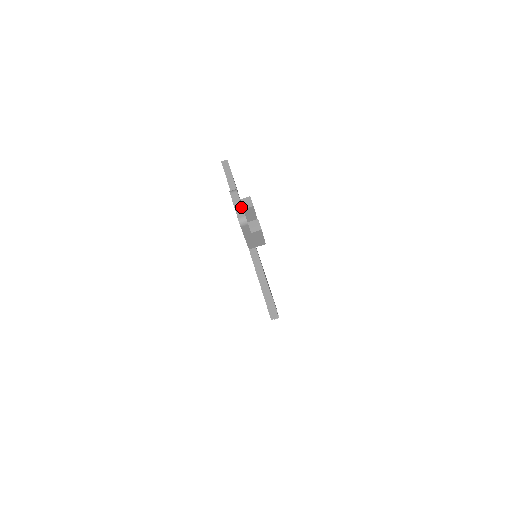
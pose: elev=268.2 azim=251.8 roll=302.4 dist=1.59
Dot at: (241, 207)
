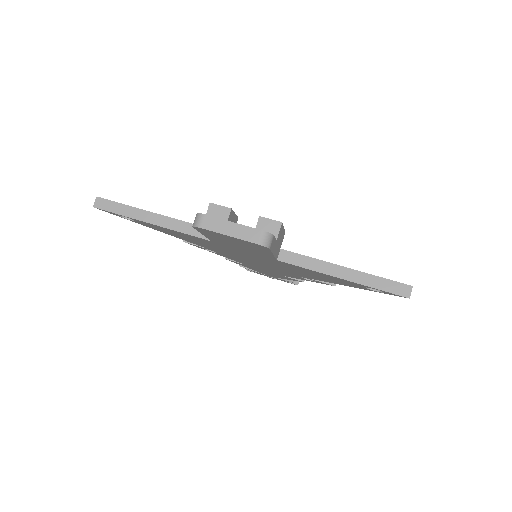
Dot at: (240, 227)
